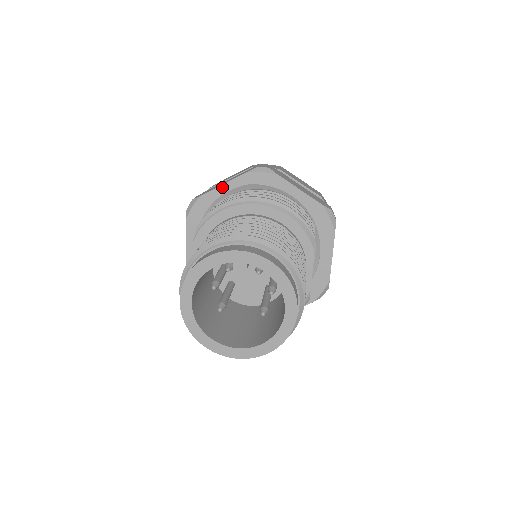
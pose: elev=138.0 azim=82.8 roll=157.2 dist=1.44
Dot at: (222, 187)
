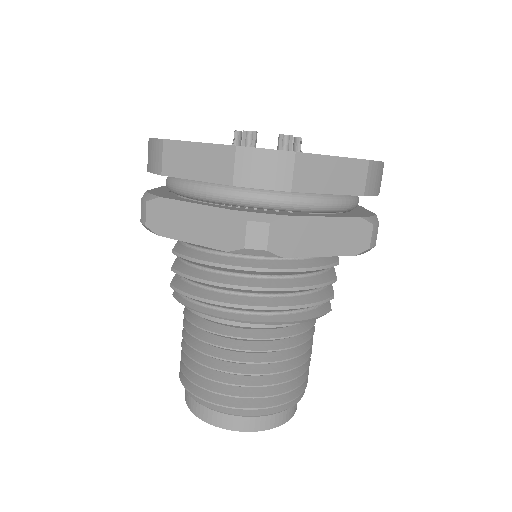
Dot at: (190, 242)
